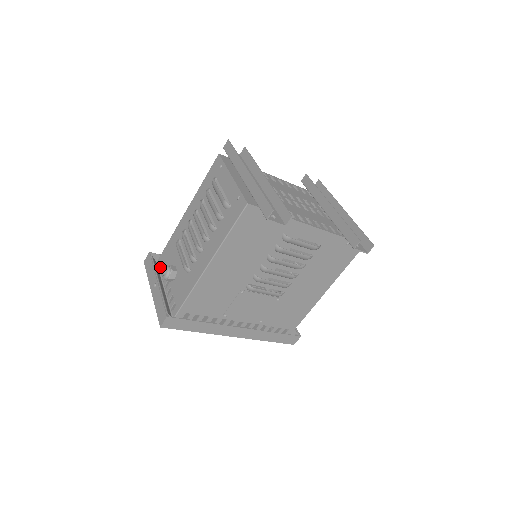
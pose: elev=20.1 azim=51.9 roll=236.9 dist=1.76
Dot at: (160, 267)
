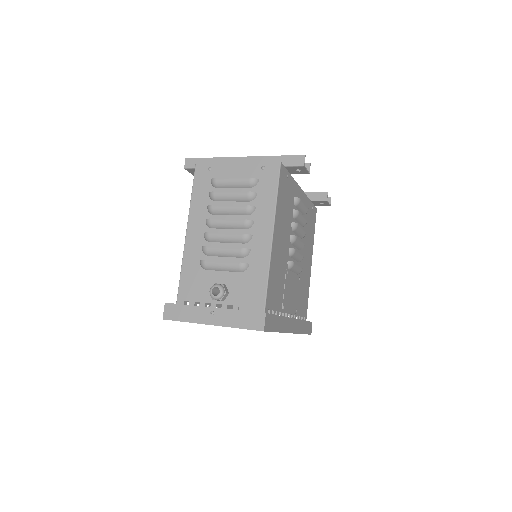
Dot at: occluded
